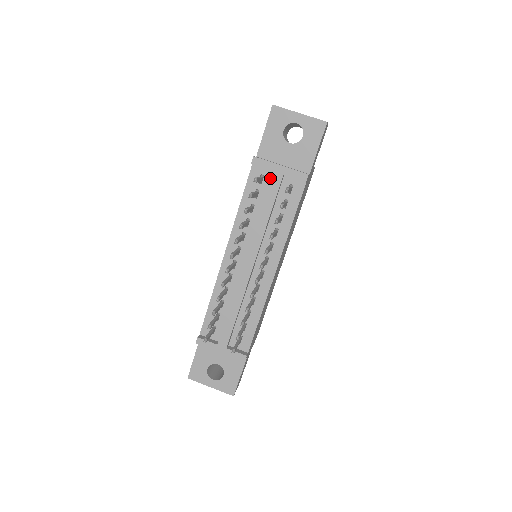
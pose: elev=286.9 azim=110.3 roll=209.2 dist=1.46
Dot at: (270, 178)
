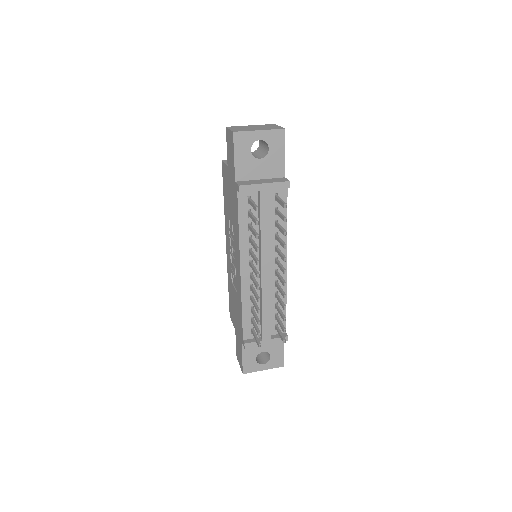
Dot at: (256, 196)
